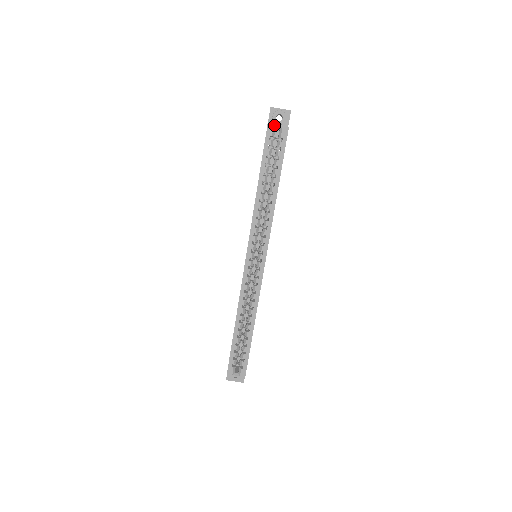
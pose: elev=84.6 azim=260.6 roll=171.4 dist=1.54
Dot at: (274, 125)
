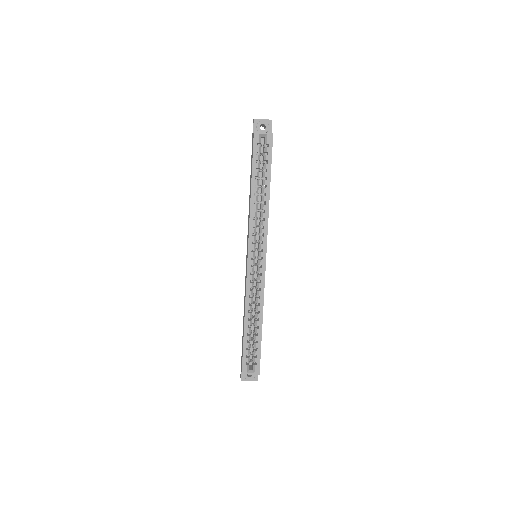
Dot at: (260, 133)
